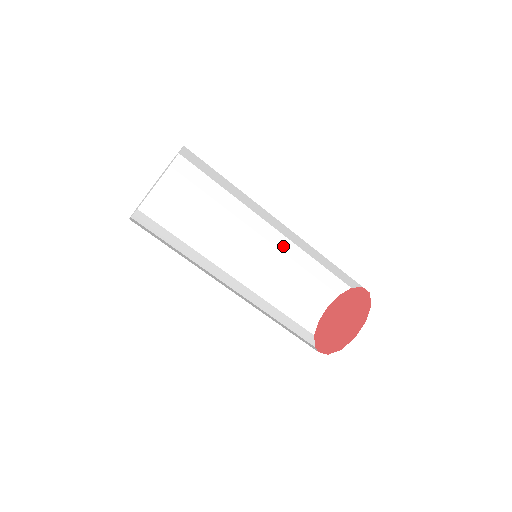
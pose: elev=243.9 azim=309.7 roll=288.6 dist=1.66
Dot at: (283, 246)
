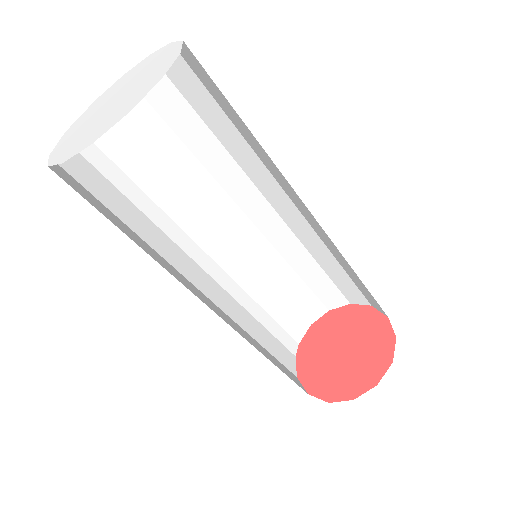
Dot at: (321, 235)
